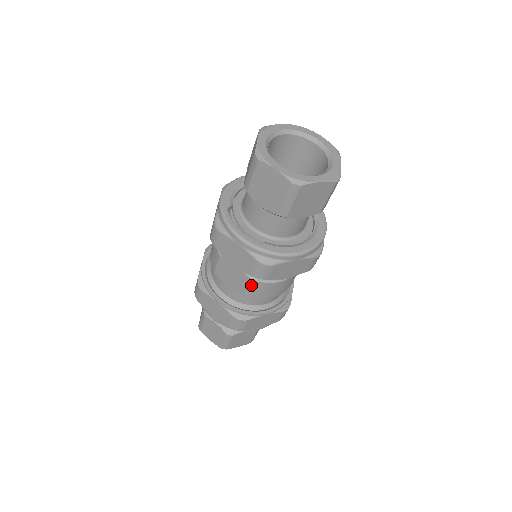
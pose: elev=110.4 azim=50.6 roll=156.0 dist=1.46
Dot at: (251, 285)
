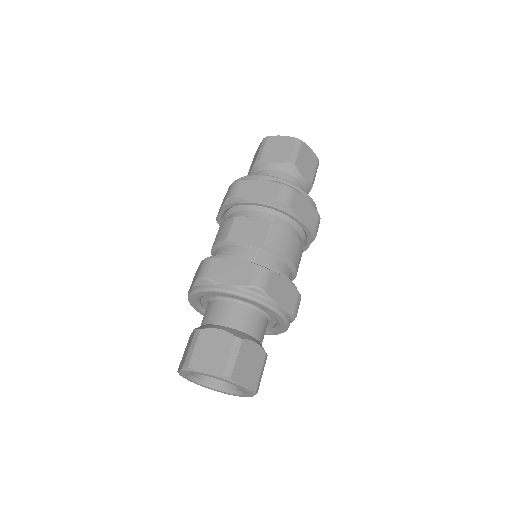
Dot at: (271, 229)
